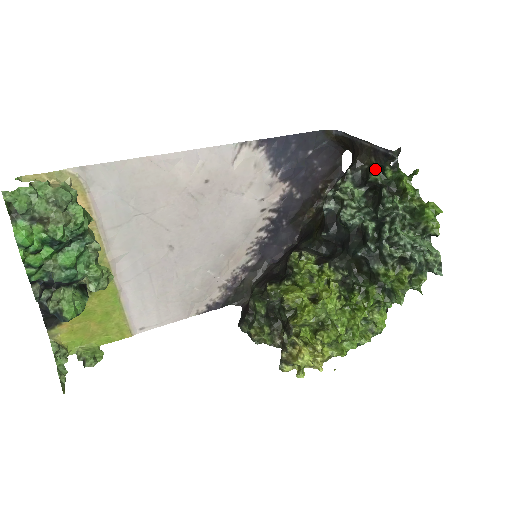
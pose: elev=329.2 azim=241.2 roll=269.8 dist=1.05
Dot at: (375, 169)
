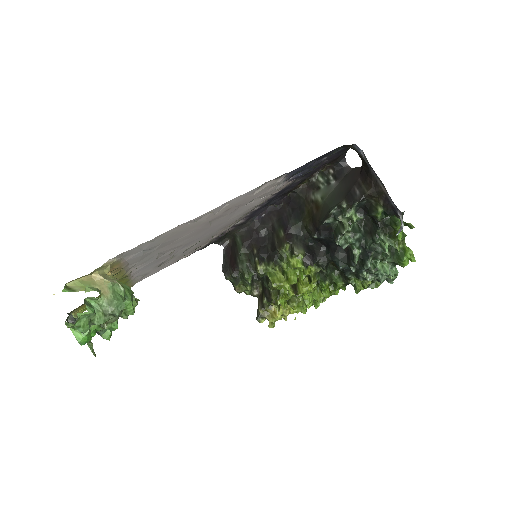
Dot at: (380, 213)
